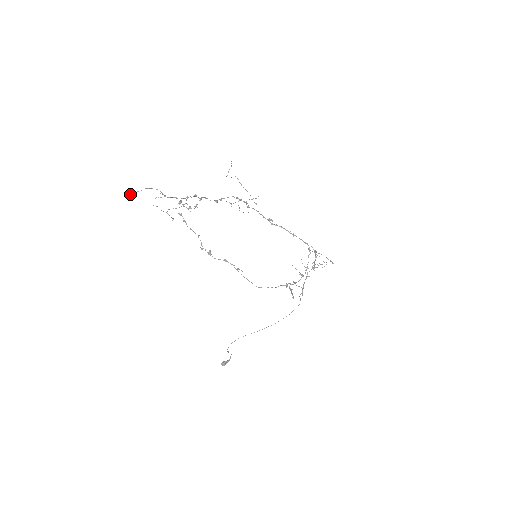
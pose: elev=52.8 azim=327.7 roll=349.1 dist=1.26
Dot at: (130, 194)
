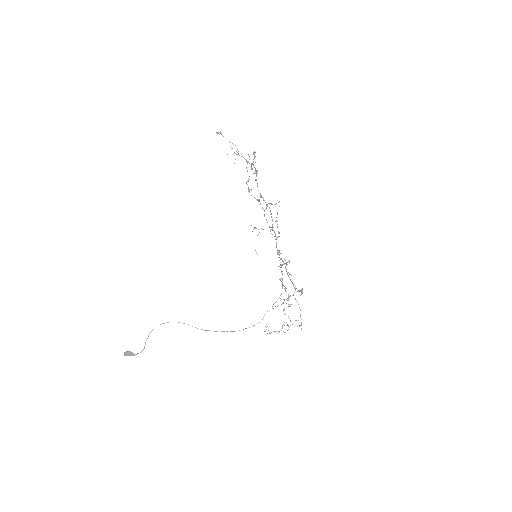
Dot at: (218, 132)
